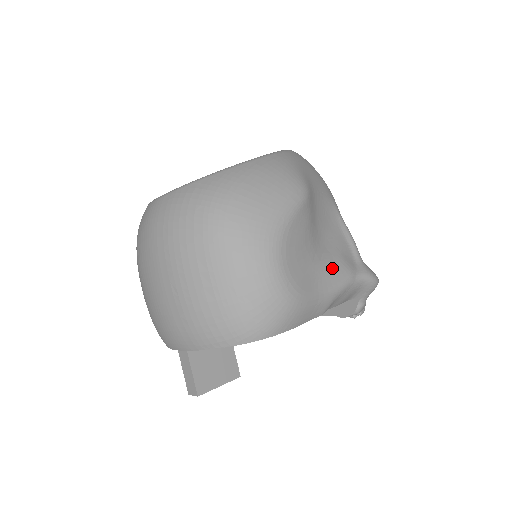
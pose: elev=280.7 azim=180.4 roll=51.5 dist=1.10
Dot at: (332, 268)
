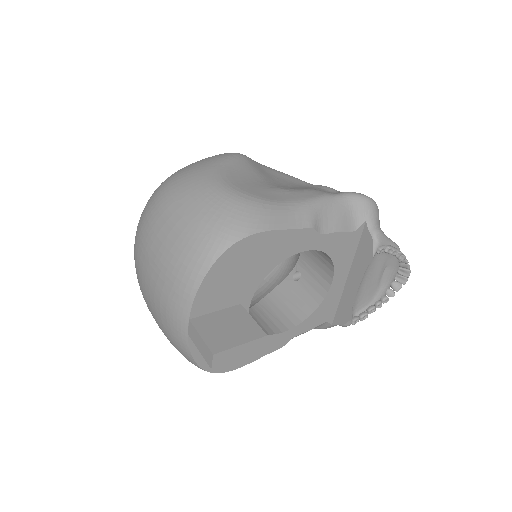
Dot at: (298, 191)
